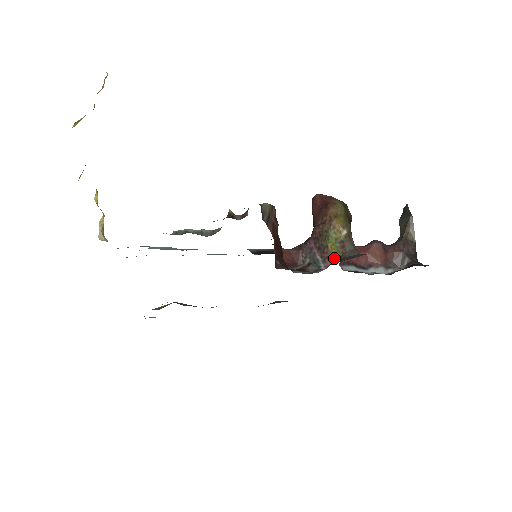
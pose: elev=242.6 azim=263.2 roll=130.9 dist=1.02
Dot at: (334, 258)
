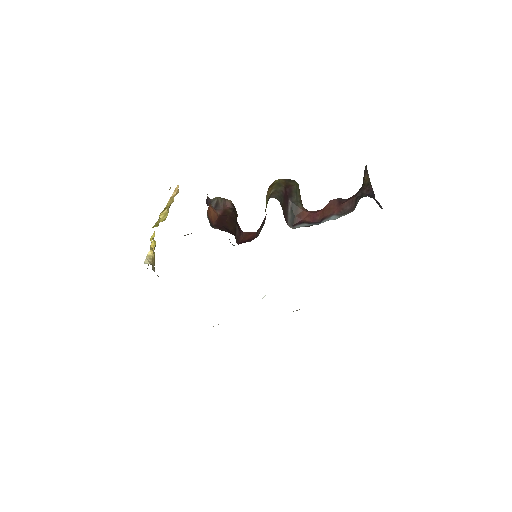
Dot at: occluded
